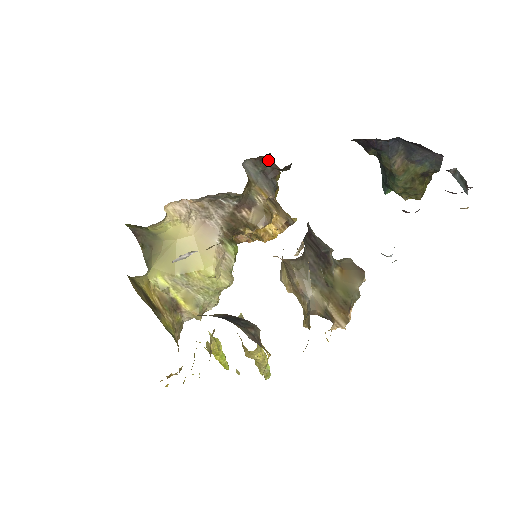
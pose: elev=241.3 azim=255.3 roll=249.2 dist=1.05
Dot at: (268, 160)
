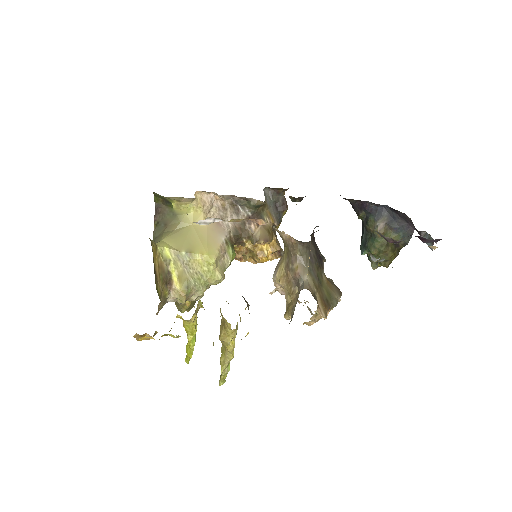
Dot at: (283, 195)
